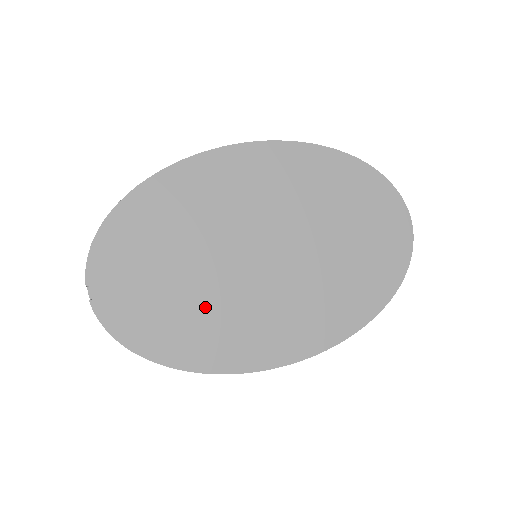
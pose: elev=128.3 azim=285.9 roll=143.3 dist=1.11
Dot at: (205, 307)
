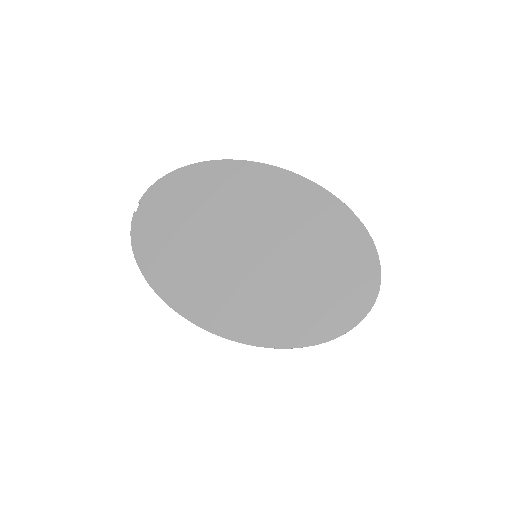
Dot at: (191, 259)
